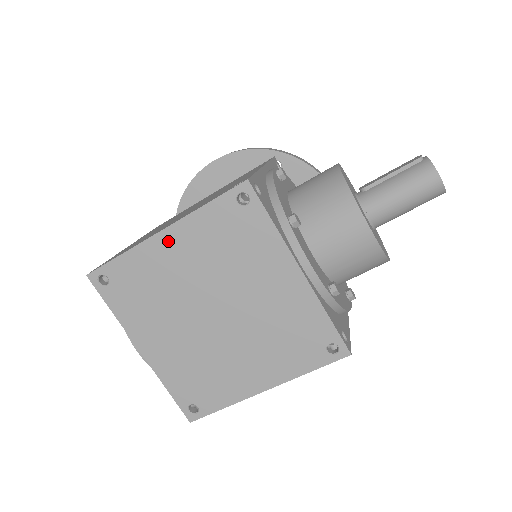
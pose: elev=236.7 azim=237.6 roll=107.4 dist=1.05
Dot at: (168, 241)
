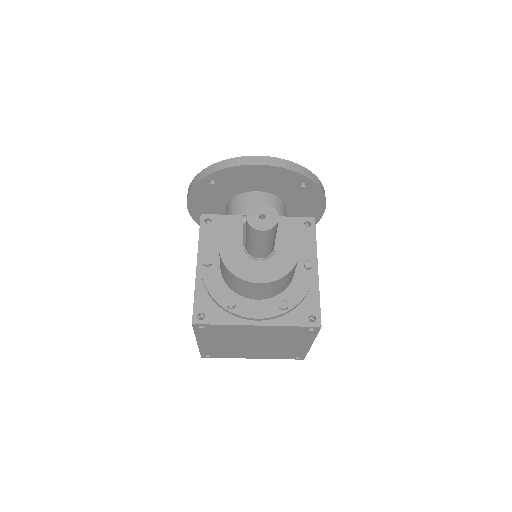
Dot at: (204, 343)
